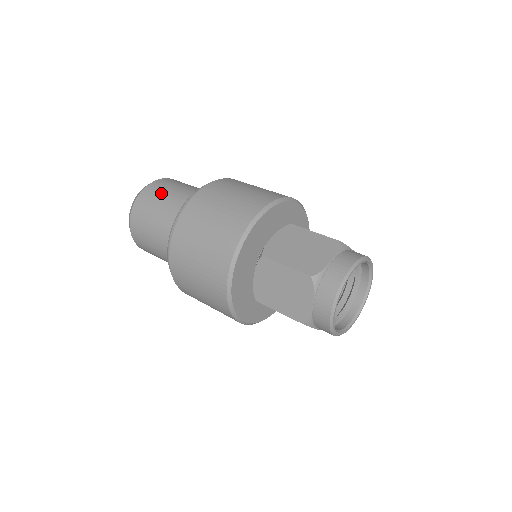
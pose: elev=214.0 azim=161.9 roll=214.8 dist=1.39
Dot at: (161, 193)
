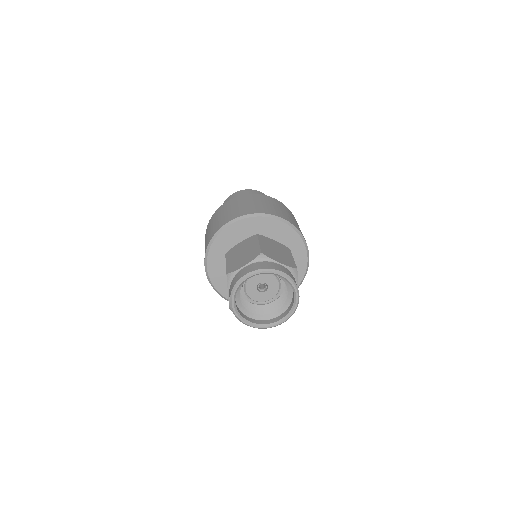
Dot at: occluded
